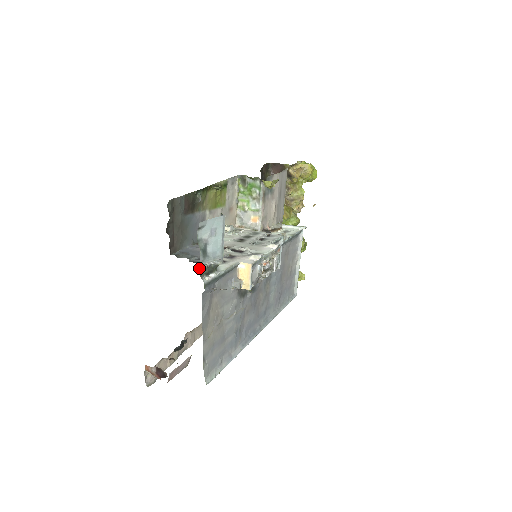
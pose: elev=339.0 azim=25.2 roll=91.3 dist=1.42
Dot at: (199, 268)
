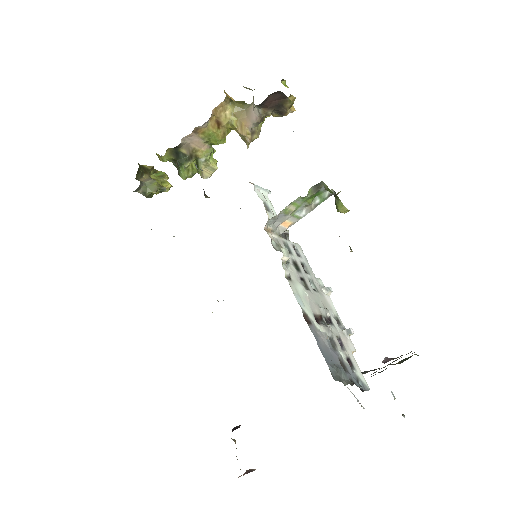
Dot at: occluded
